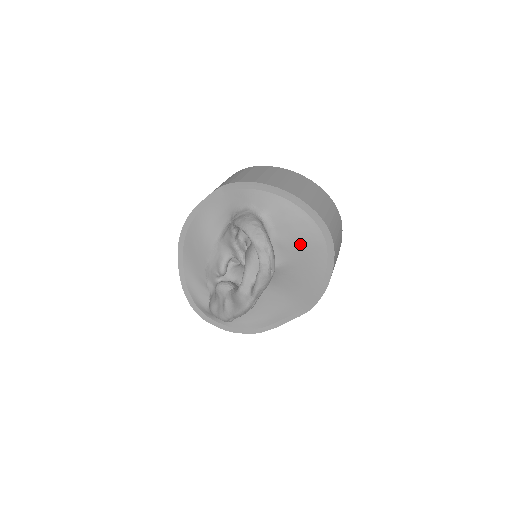
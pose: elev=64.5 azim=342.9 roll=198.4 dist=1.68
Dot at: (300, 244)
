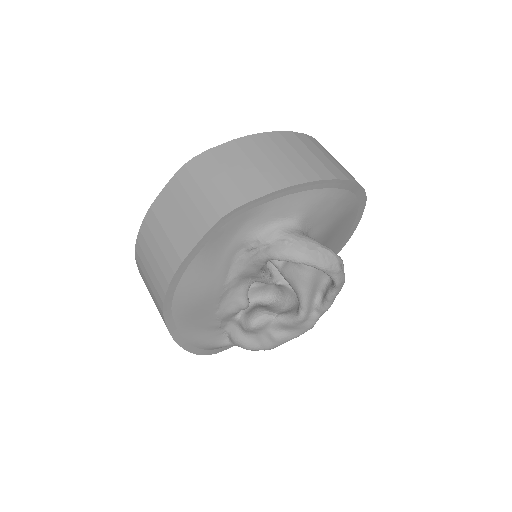
Dot at: (336, 224)
